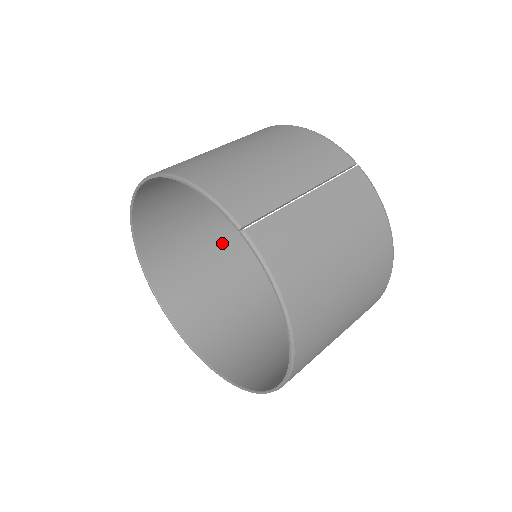
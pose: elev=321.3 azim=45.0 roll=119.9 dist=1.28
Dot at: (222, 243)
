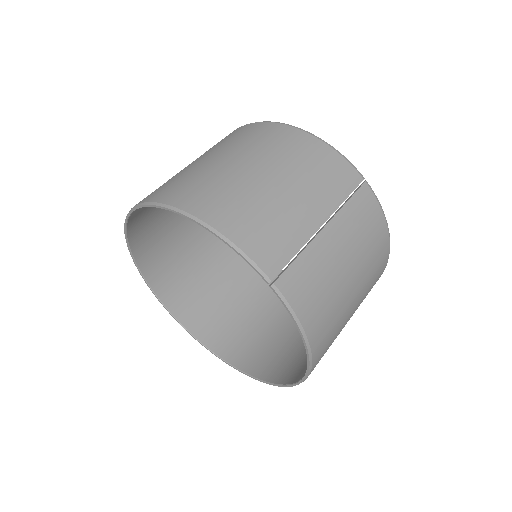
Dot at: occluded
